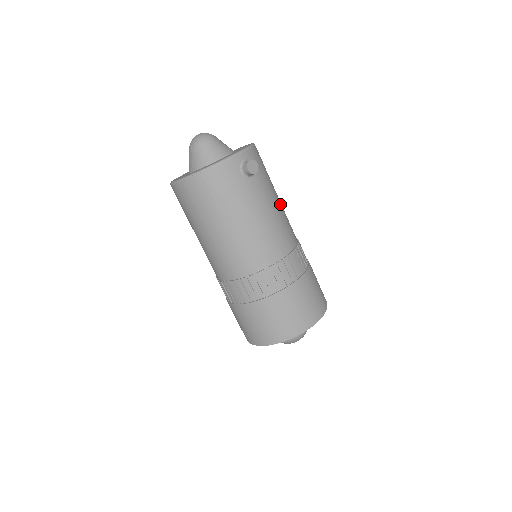
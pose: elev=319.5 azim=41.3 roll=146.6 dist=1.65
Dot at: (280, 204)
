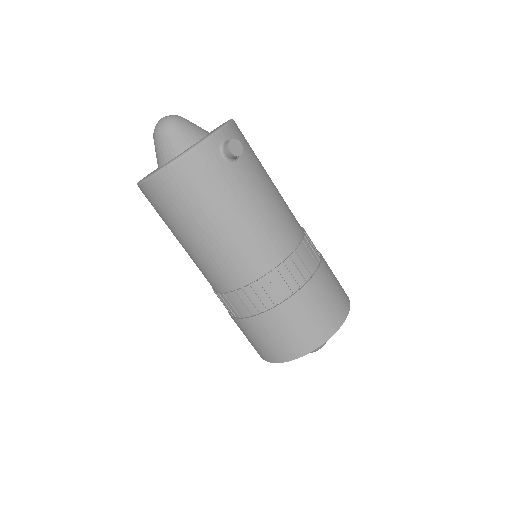
Dot at: (276, 189)
